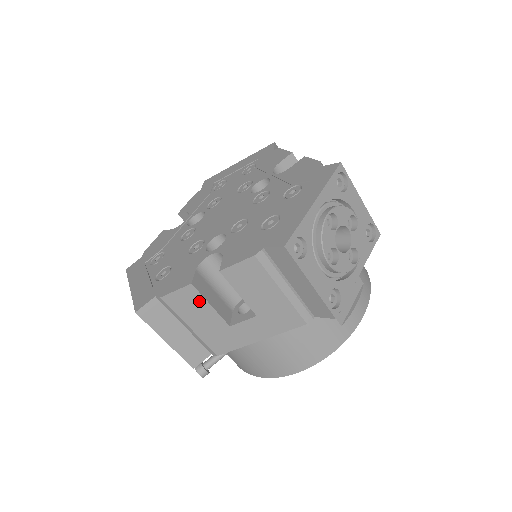
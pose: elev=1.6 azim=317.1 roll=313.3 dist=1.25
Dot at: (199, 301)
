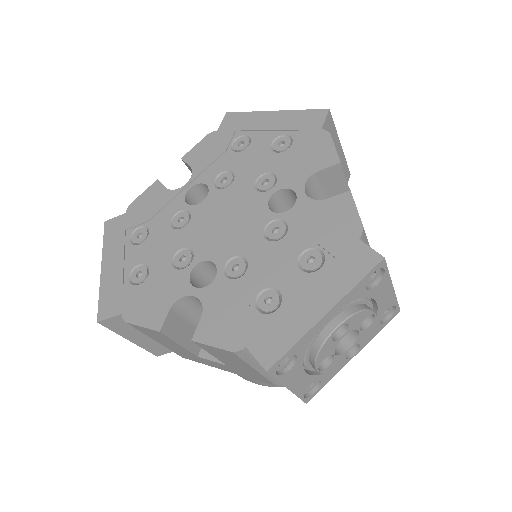
Dot at: (167, 339)
